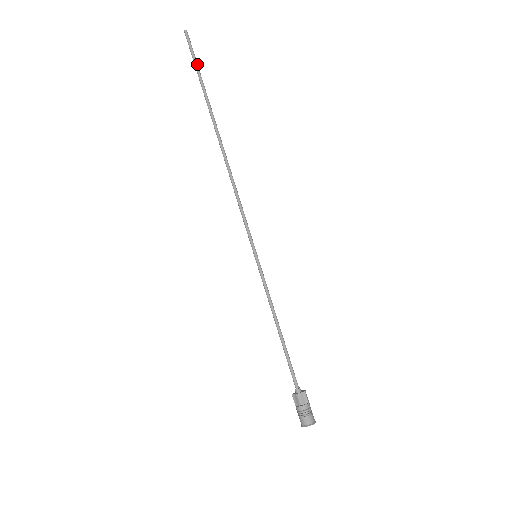
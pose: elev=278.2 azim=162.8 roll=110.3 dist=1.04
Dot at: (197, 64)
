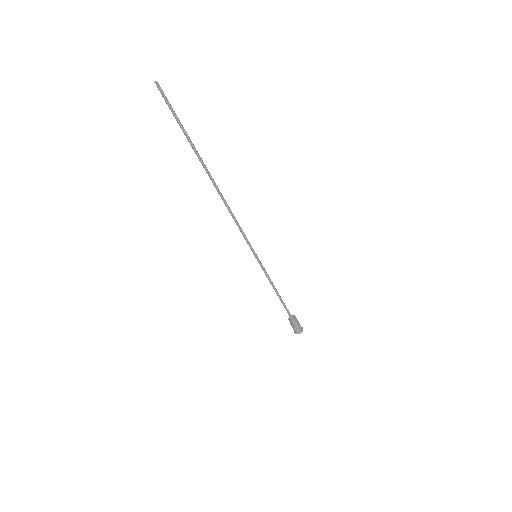
Dot at: (177, 117)
